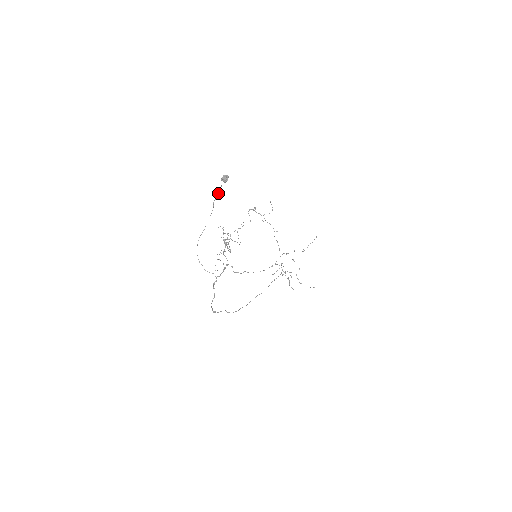
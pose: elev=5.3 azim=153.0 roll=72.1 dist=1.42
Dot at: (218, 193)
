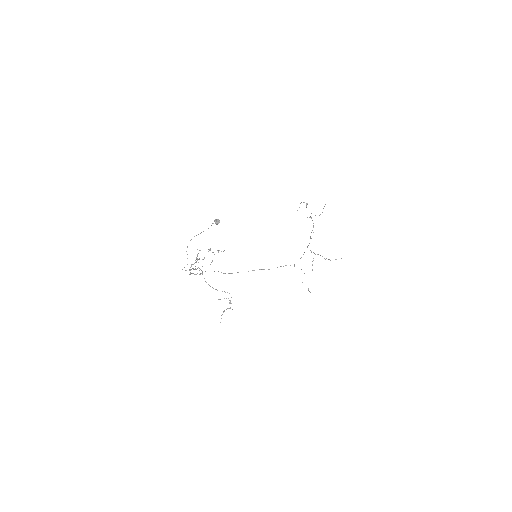
Dot at: occluded
